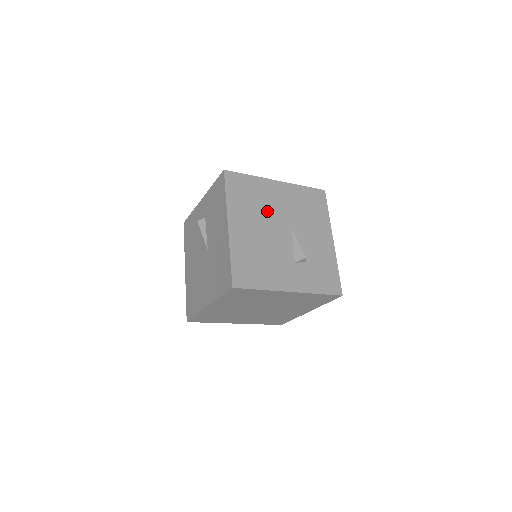
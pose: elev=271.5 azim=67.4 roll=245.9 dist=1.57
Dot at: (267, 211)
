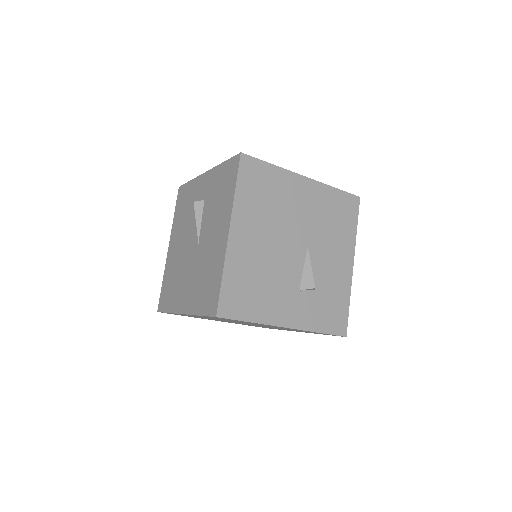
Dot at: (283, 217)
